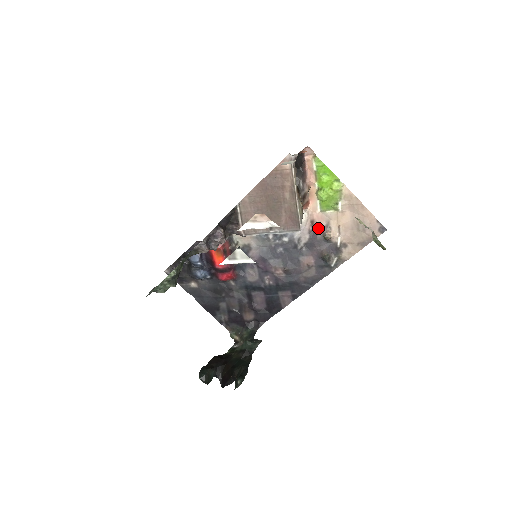
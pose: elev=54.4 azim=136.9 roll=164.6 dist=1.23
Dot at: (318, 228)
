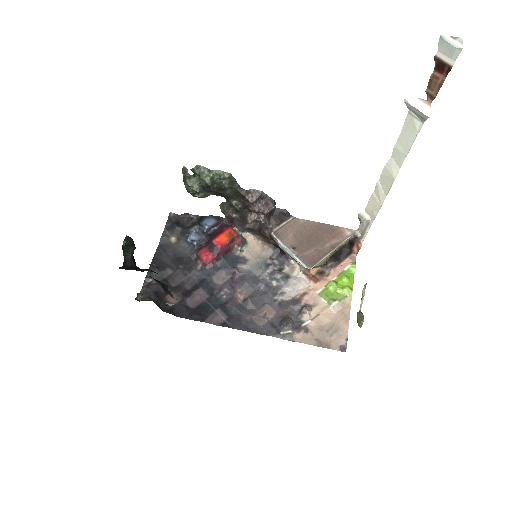
Dot at: (304, 301)
